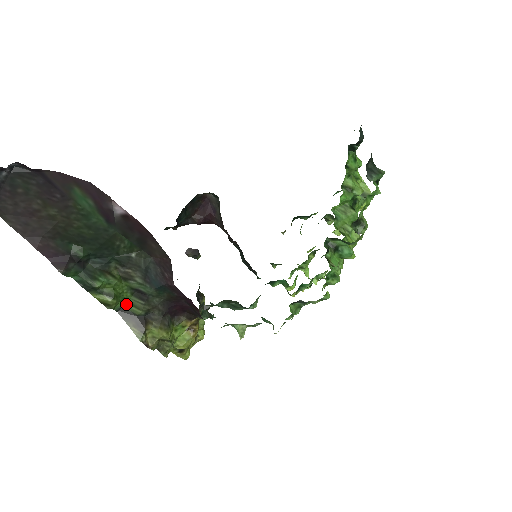
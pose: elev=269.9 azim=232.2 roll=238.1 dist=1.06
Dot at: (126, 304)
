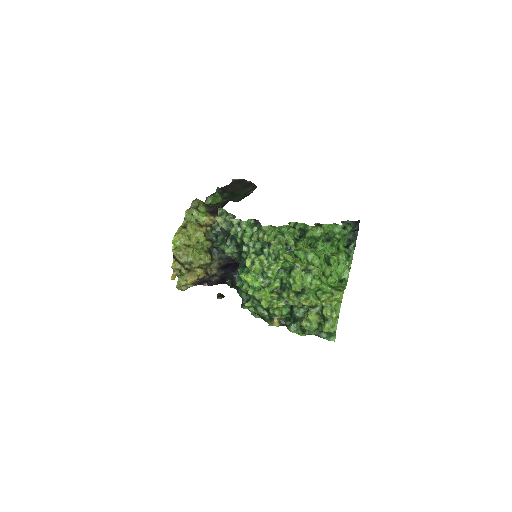
Dot at: occluded
